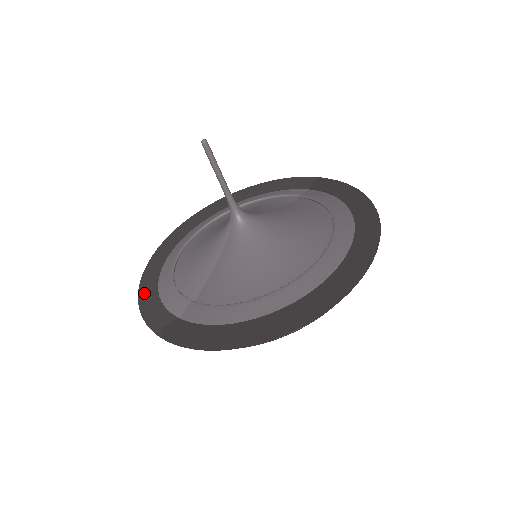
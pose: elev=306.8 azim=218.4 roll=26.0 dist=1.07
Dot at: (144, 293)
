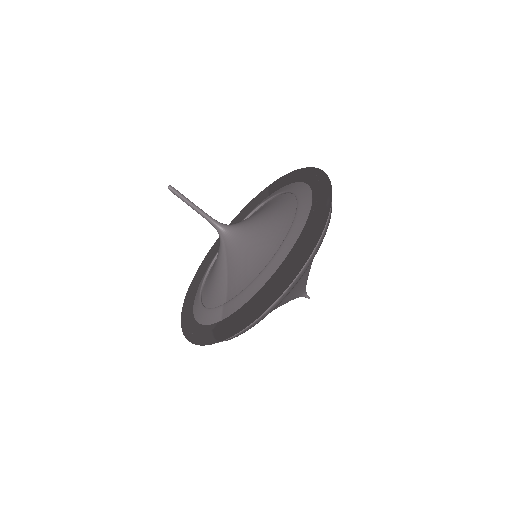
Dot at: (188, 330)
